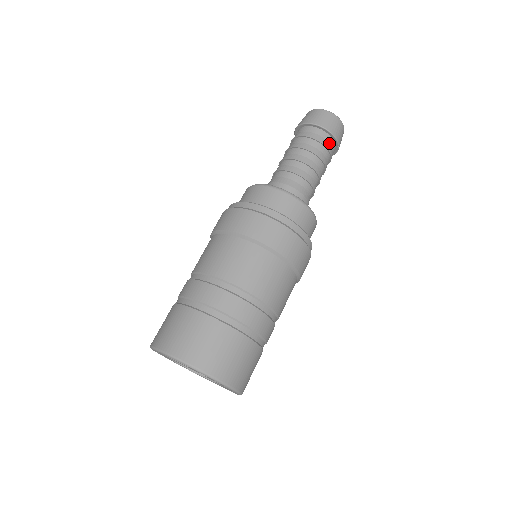
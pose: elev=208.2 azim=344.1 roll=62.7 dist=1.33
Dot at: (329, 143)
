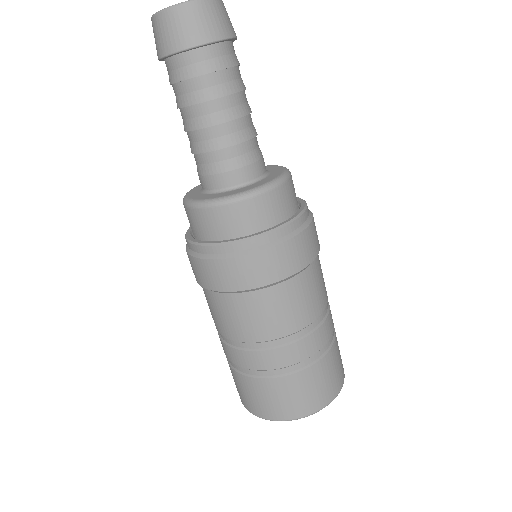
Dot at: (232, 53)
